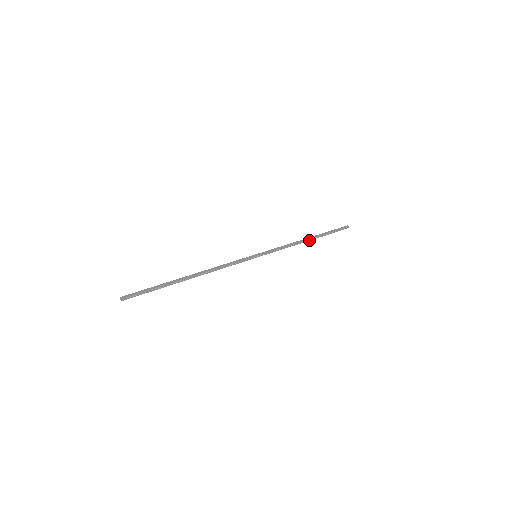
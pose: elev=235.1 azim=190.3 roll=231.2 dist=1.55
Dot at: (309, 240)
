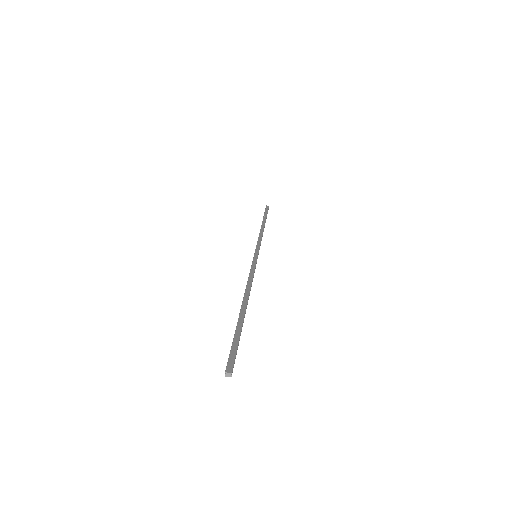
Dot at: (264, 226)
